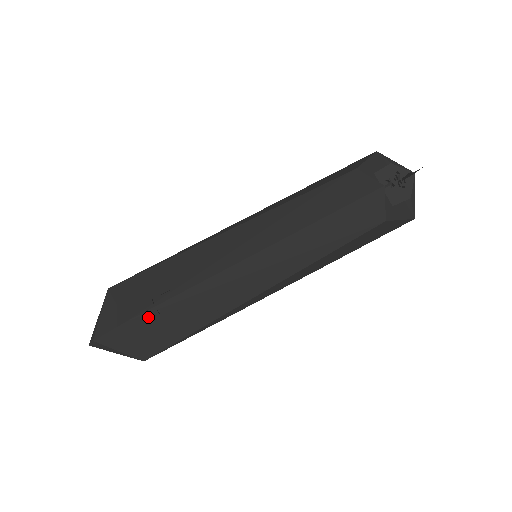
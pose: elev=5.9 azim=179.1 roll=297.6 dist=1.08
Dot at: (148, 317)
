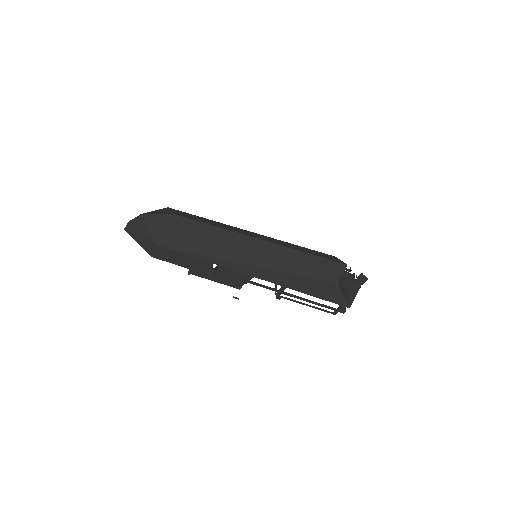
Dot at: (186, 222)
